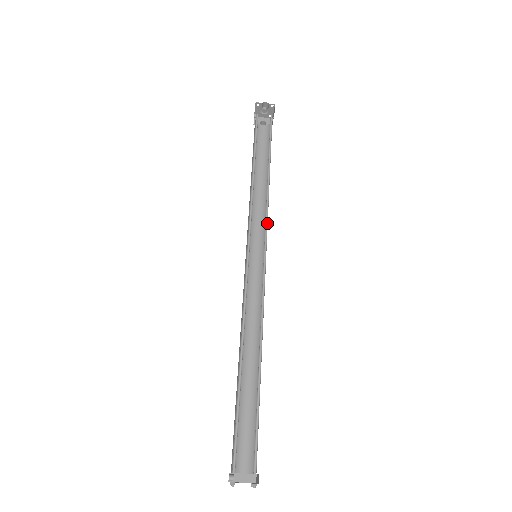
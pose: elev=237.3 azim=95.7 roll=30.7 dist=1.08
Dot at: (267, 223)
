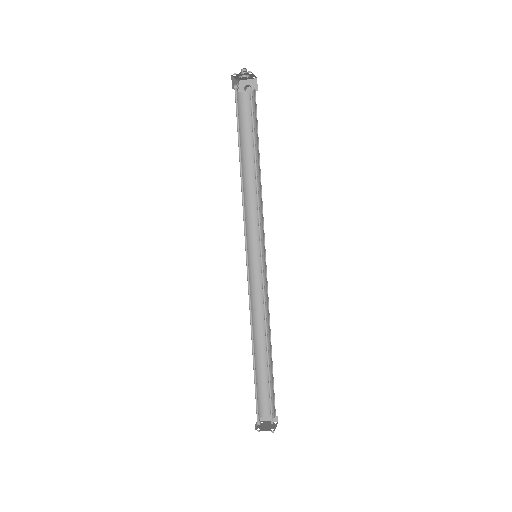
Dot at: (260, 225)
